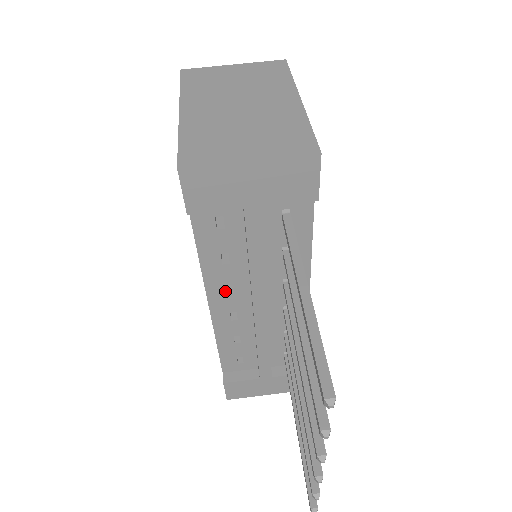
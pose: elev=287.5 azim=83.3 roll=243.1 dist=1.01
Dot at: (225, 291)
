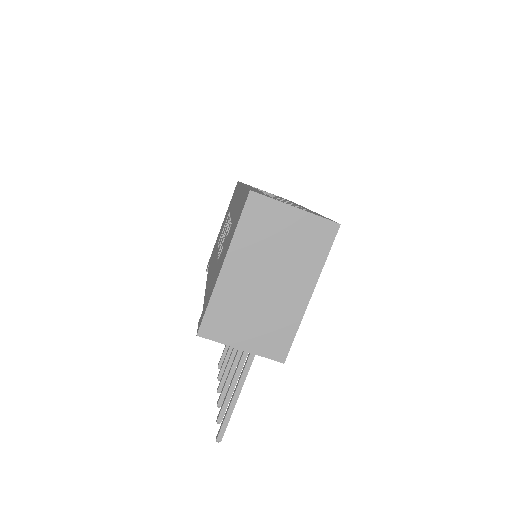
Dot at: occluded
